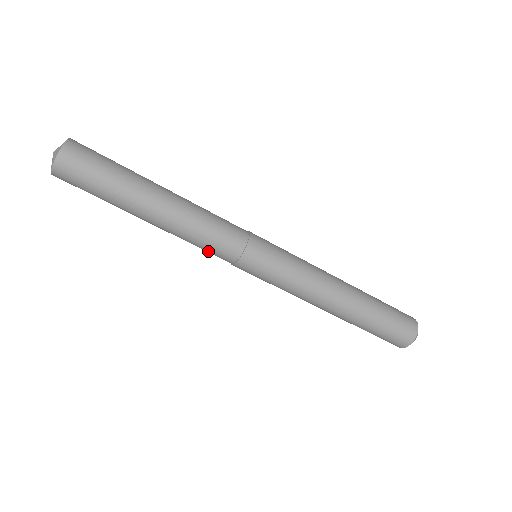
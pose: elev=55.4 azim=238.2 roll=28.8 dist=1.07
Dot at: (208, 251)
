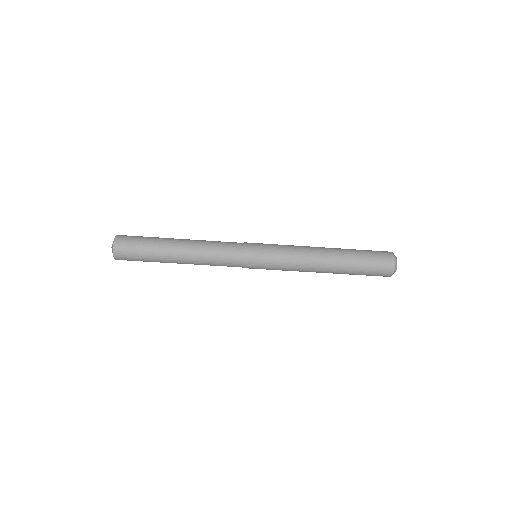
Dot at: occluded
